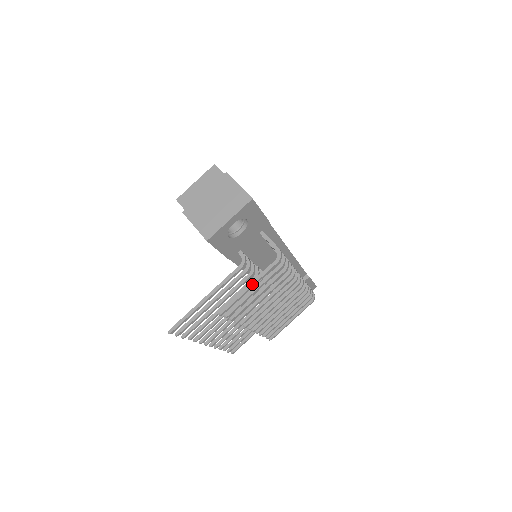
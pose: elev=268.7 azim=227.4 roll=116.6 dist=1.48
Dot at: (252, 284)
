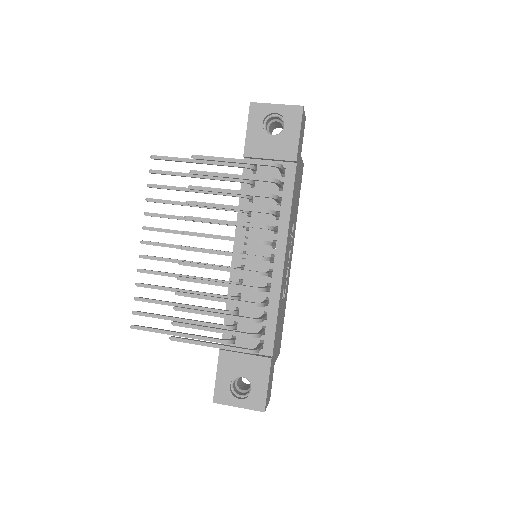
Dot at: (236, 159)
